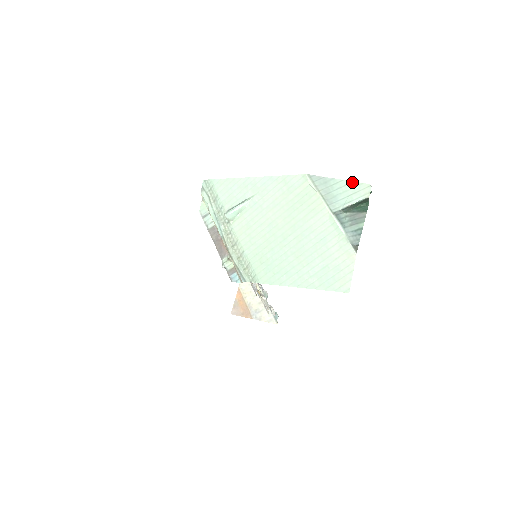
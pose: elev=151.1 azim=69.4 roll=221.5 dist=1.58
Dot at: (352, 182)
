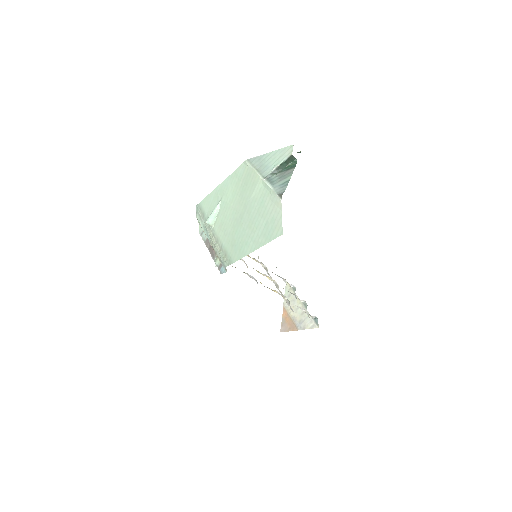
Dot at: (279, 150)
